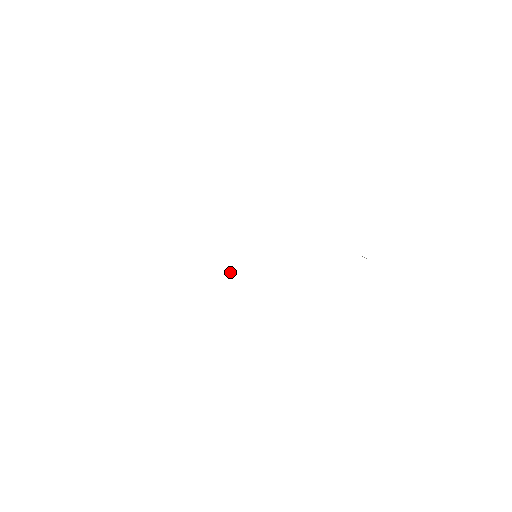
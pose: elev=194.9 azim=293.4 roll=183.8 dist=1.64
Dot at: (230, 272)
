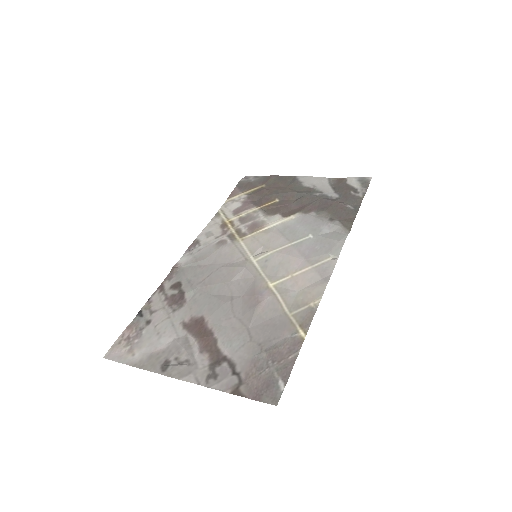
Dot at: (187, 251)
